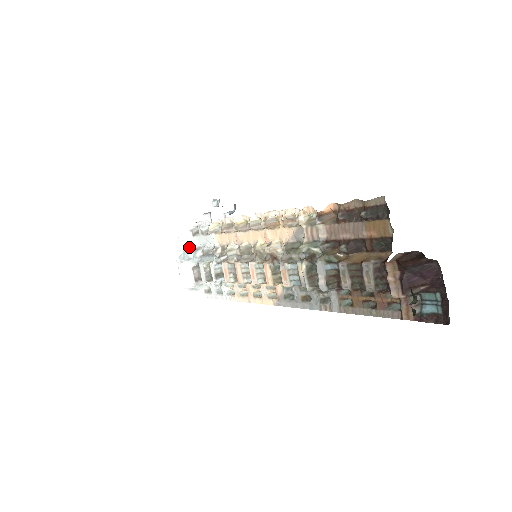
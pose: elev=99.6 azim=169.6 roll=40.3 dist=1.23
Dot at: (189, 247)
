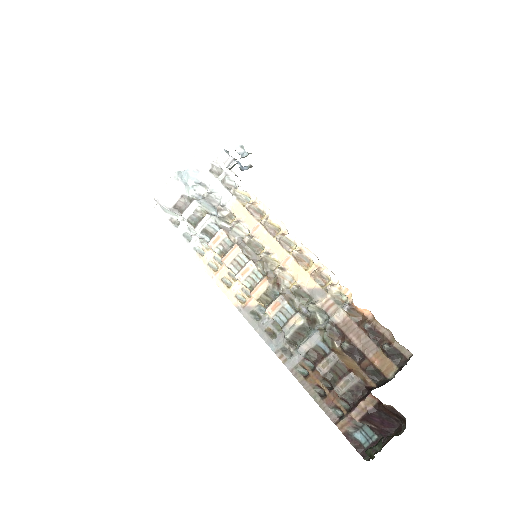
Dot at: (195, 173)
